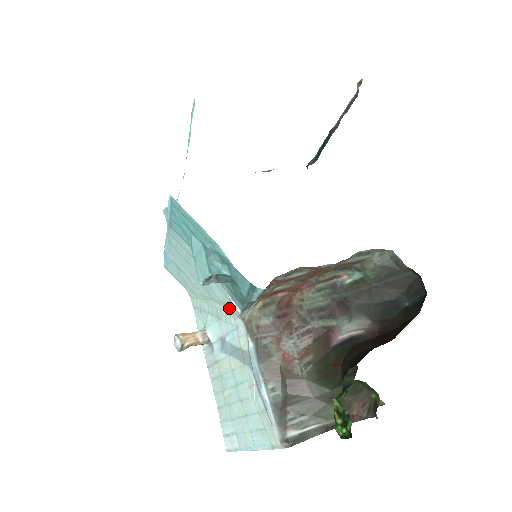
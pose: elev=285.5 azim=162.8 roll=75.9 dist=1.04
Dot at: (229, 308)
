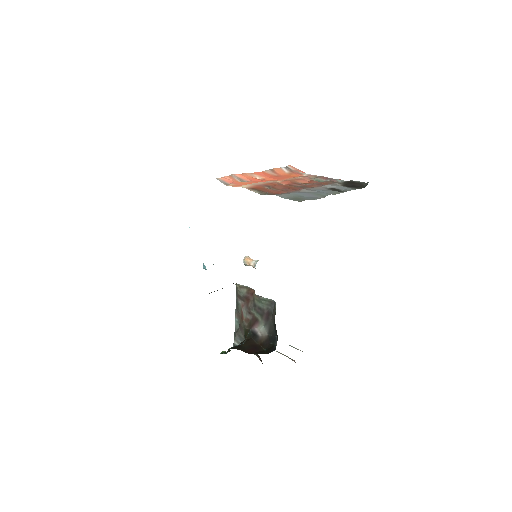
Dot at: occluded
